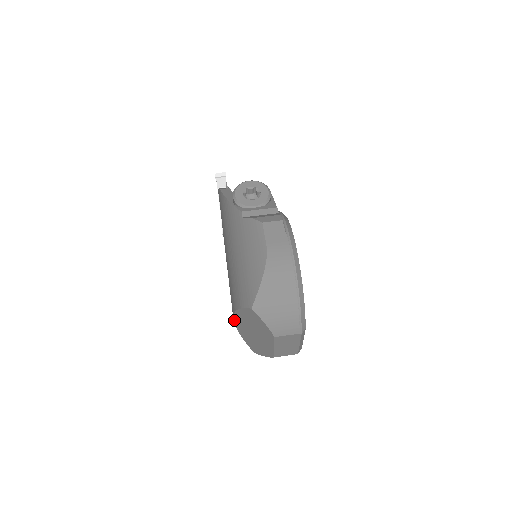
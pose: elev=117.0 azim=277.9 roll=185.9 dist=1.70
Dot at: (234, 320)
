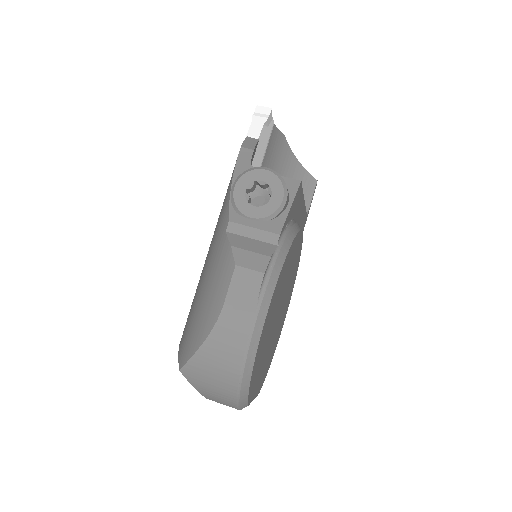
Dot at: occluded
